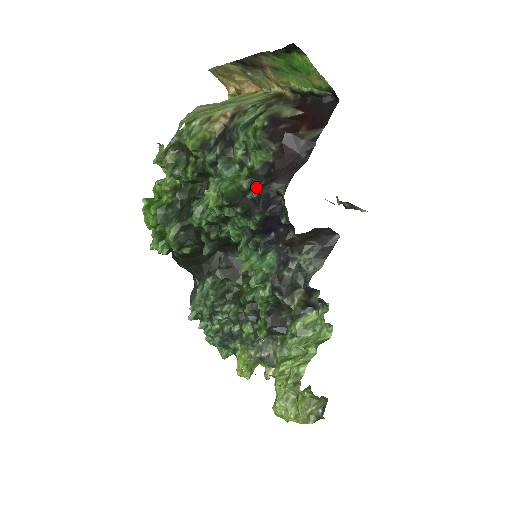
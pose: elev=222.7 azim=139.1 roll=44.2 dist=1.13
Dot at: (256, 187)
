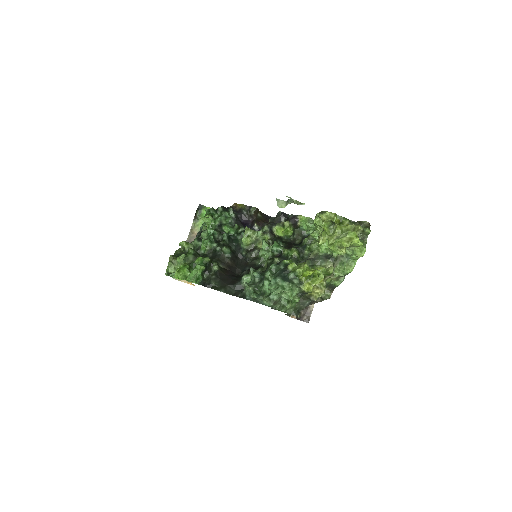
Dot at: occluded
